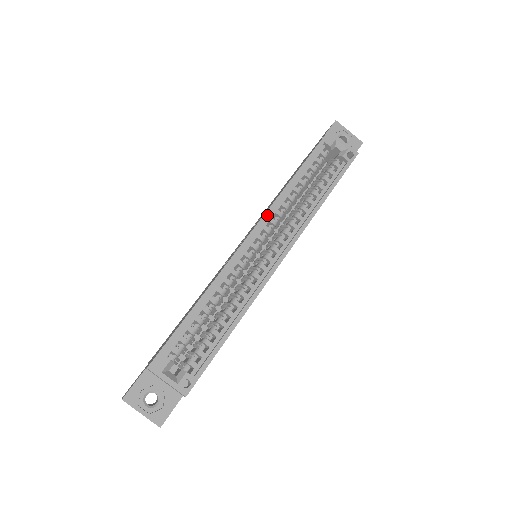
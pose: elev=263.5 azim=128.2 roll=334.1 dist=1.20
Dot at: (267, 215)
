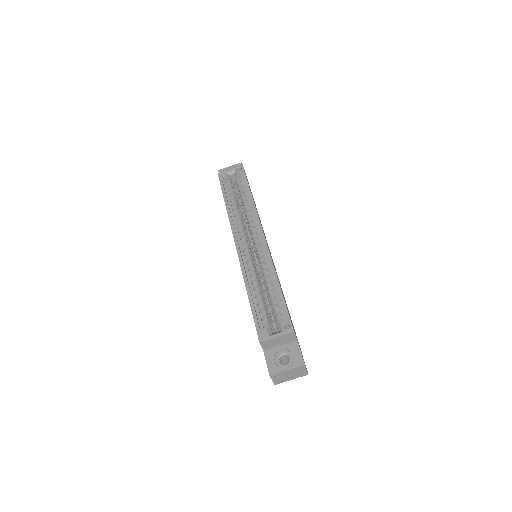
Dot at: (233, 229)
